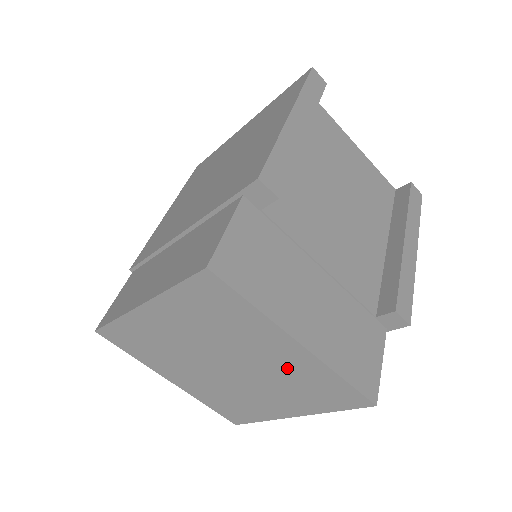
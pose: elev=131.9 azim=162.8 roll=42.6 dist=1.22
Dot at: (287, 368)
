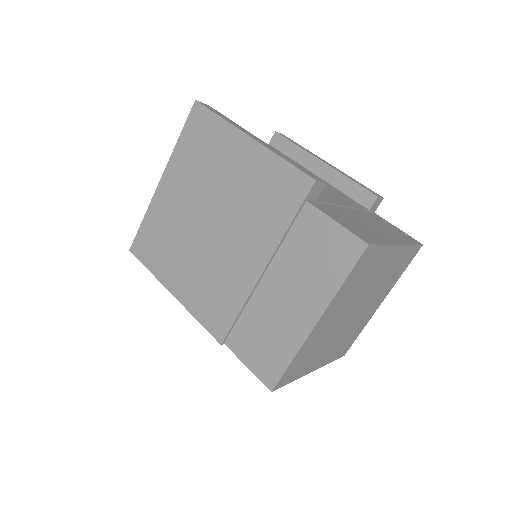
Dot at: (388, 271)
